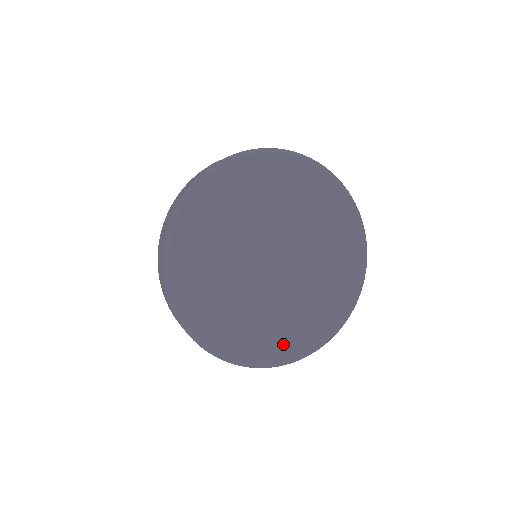
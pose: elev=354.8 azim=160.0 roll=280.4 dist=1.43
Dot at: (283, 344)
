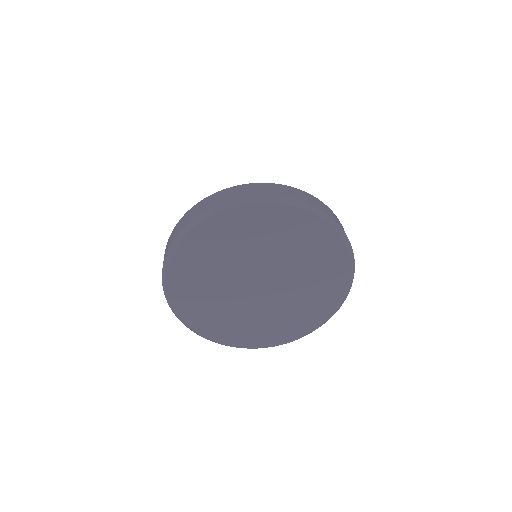
Dot at: (218, 330)
